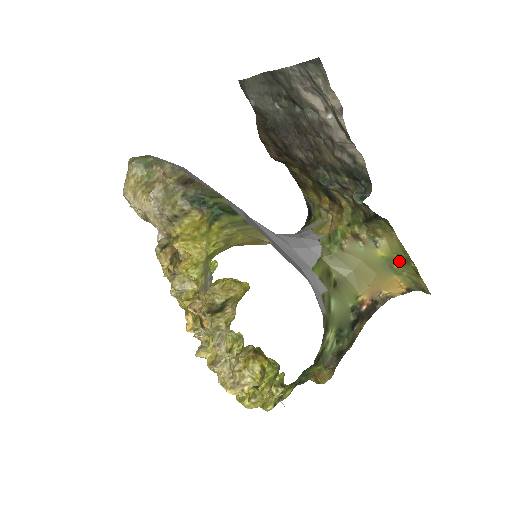
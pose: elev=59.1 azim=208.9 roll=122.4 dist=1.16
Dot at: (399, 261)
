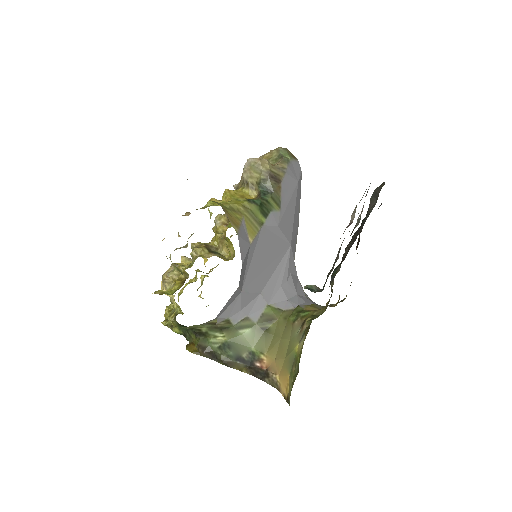
Dot at: (297, 367)
